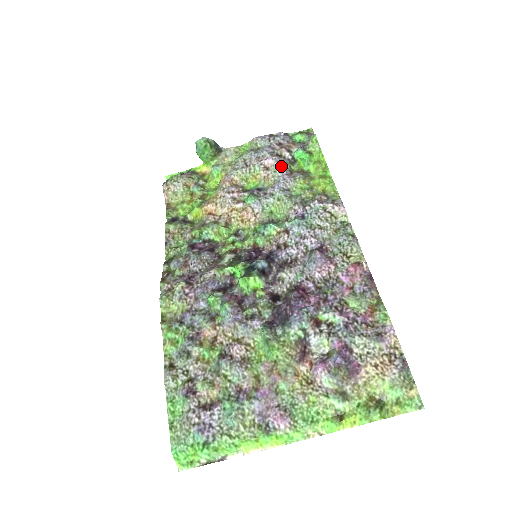
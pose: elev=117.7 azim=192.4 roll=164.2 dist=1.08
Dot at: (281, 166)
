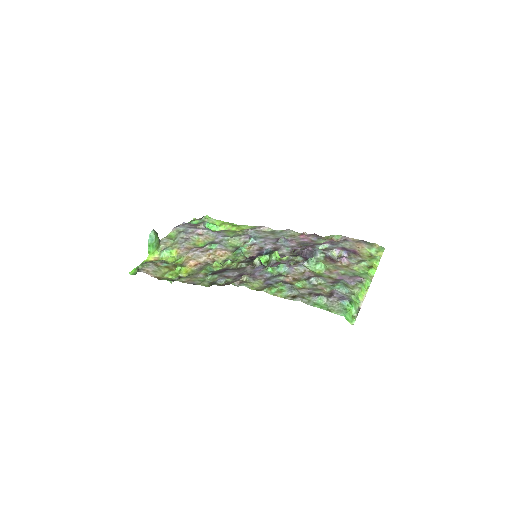
Dot at: (208, 230)
